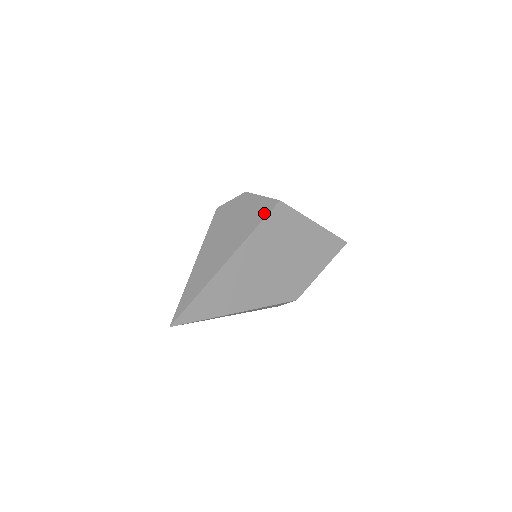
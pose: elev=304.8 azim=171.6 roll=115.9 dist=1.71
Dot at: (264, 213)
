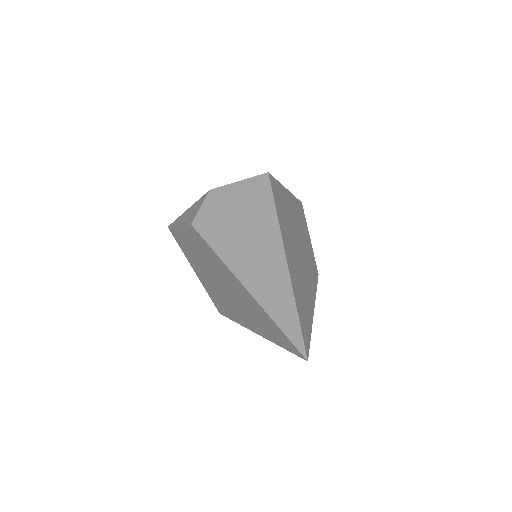
Dot at: (266, 192)
